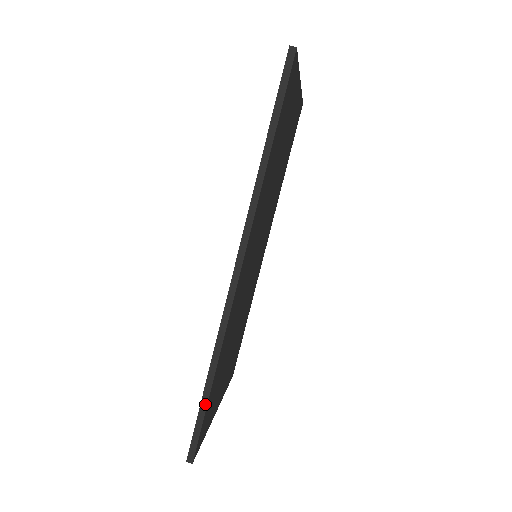
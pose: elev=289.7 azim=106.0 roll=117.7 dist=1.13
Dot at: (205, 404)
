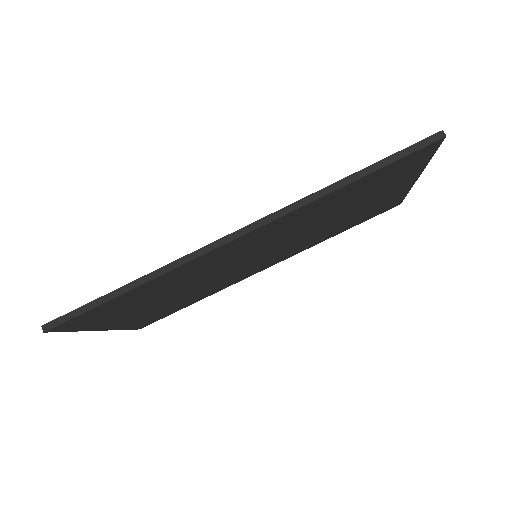
Dot at: (104, 300)
